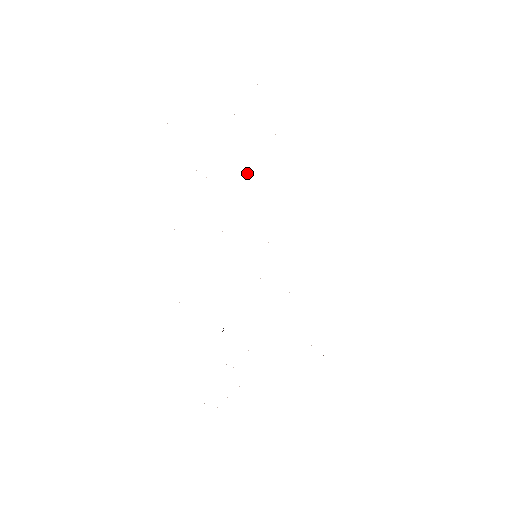
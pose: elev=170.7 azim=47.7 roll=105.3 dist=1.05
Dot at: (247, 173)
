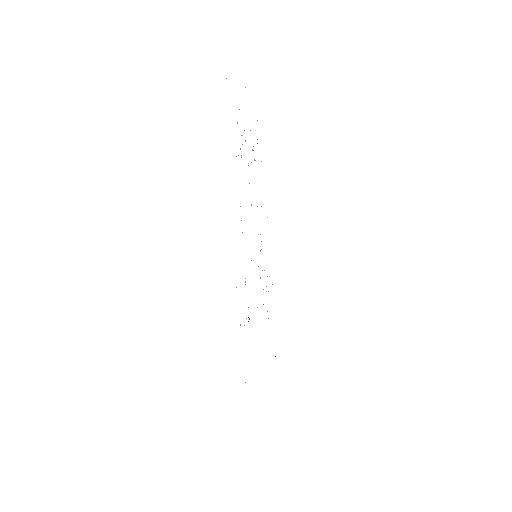
Dot at: occluded
